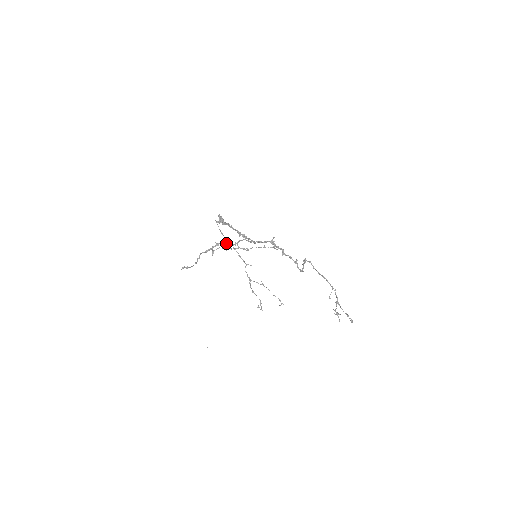
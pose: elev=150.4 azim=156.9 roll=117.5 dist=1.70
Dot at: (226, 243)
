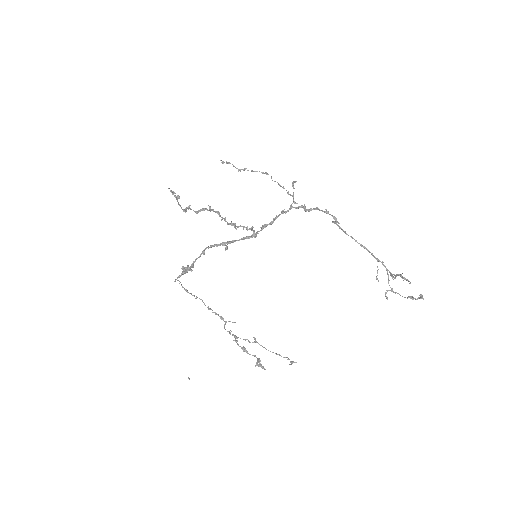
Dot at: (220, 216)
